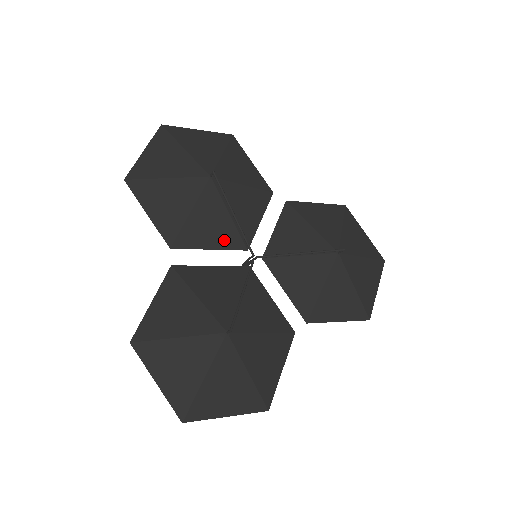
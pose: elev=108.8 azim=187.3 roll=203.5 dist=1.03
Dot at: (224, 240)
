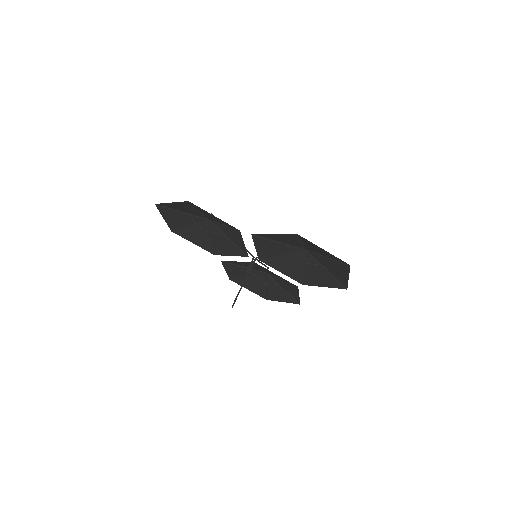
Dot at: (241, 246)
